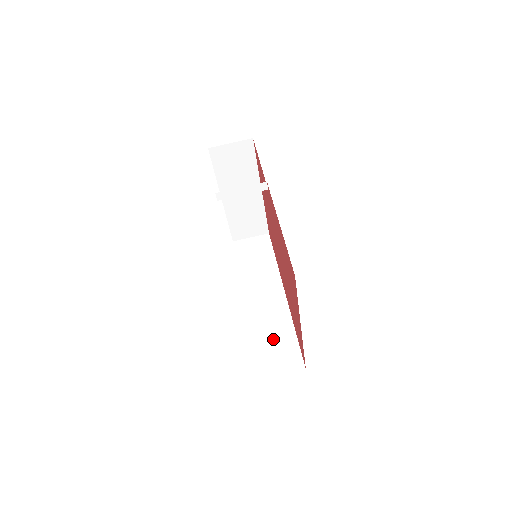
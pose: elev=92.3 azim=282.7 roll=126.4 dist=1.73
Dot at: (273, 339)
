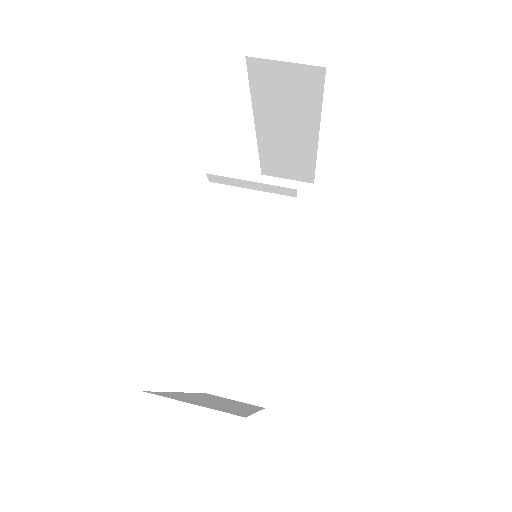
Dot at: (246, 347)
